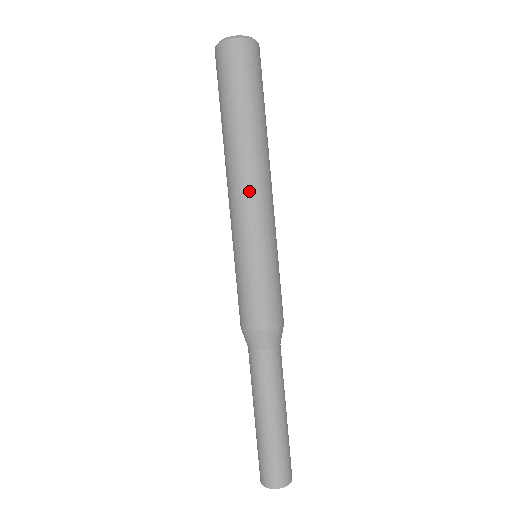
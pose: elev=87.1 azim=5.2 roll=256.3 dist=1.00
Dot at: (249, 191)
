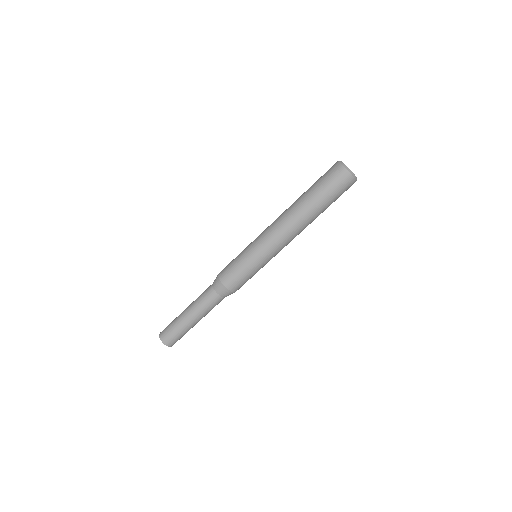
Dot at: (290, 240)
